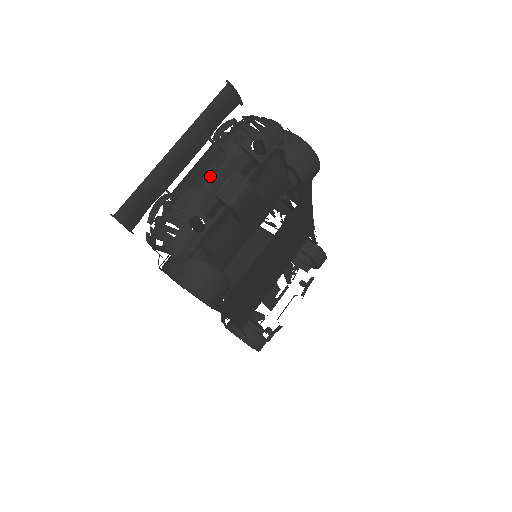
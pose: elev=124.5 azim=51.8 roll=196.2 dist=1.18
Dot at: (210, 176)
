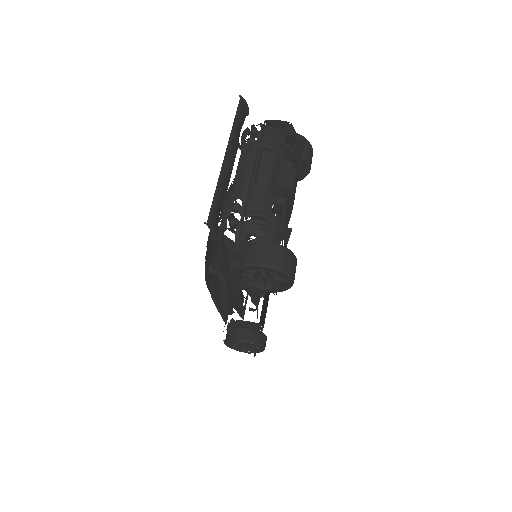
Dot at: (268, 171)
